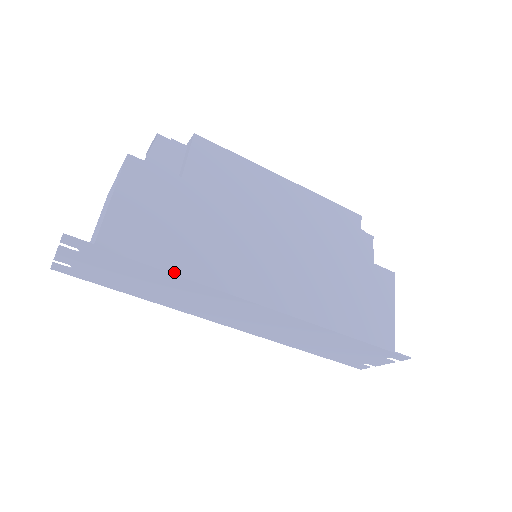
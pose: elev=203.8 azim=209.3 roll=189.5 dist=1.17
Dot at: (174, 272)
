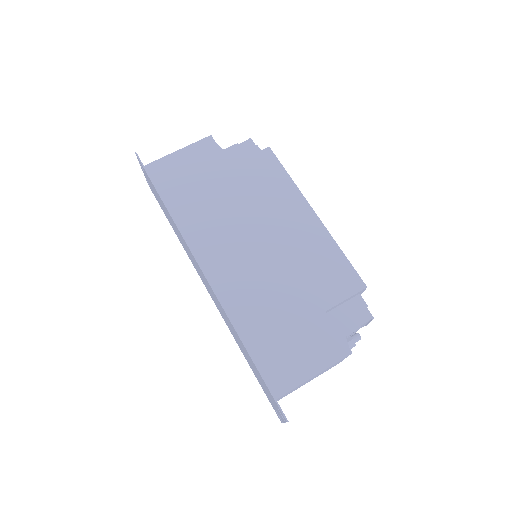
Dot at: (168, 208)
